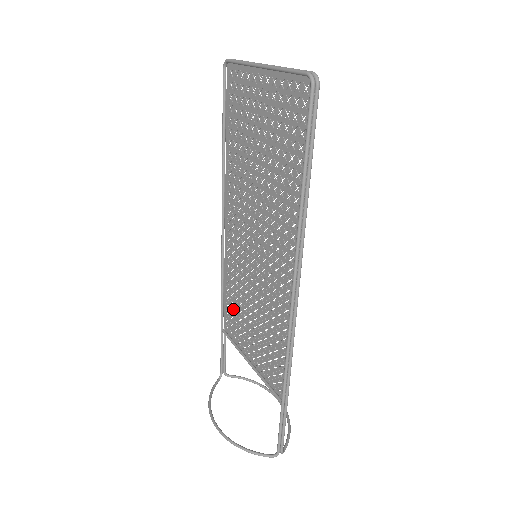
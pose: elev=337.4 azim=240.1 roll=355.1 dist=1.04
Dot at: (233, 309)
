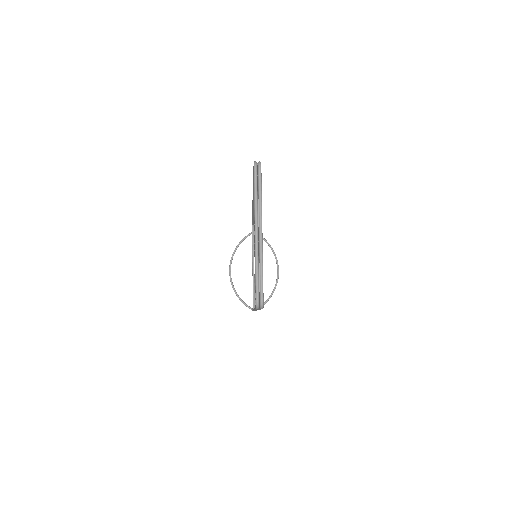
Dot at: (254, 234)
